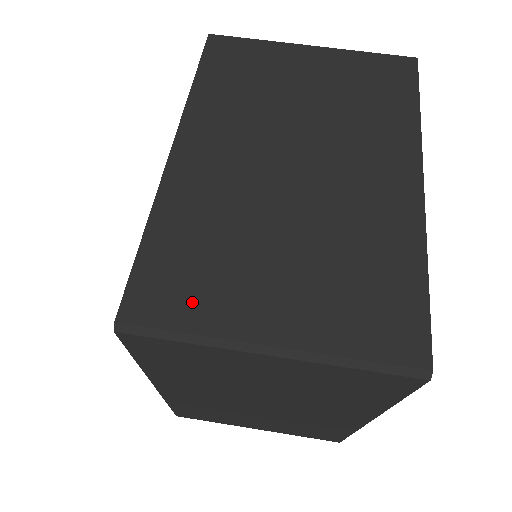
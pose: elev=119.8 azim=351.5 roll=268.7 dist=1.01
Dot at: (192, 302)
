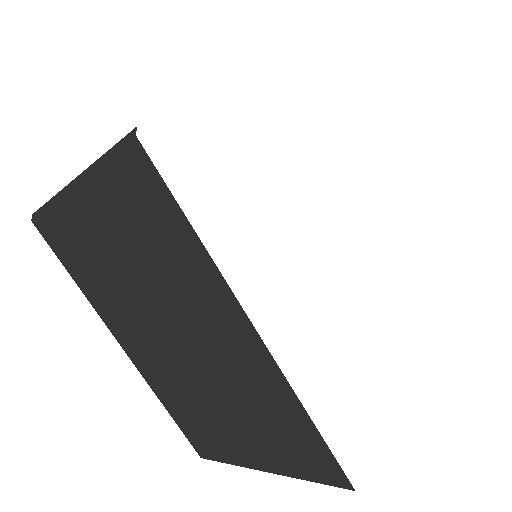
Dot at: occluded
